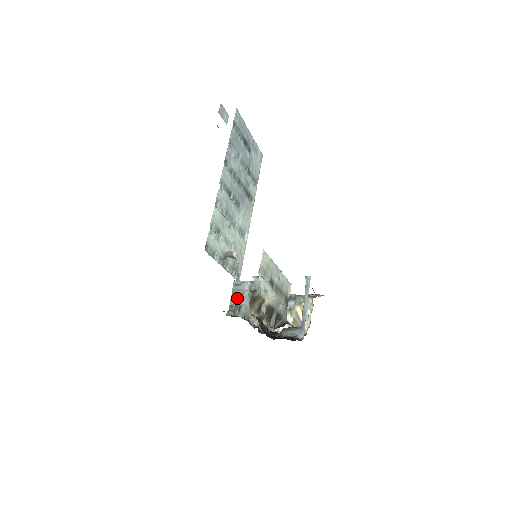
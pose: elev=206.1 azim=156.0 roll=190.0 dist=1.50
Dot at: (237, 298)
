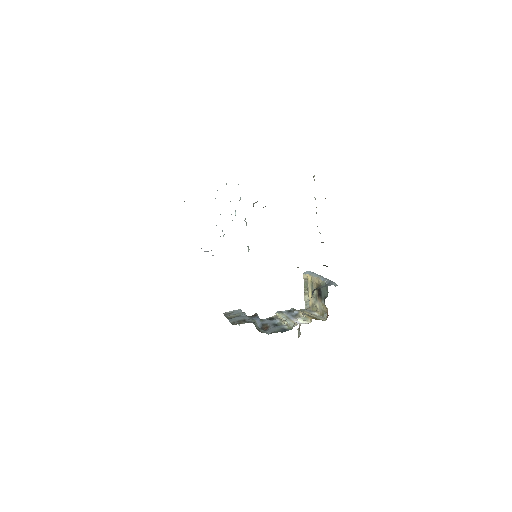
Dot at: (236, 317)
